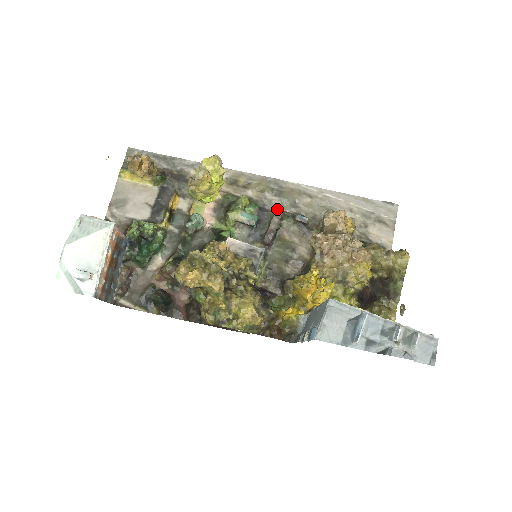
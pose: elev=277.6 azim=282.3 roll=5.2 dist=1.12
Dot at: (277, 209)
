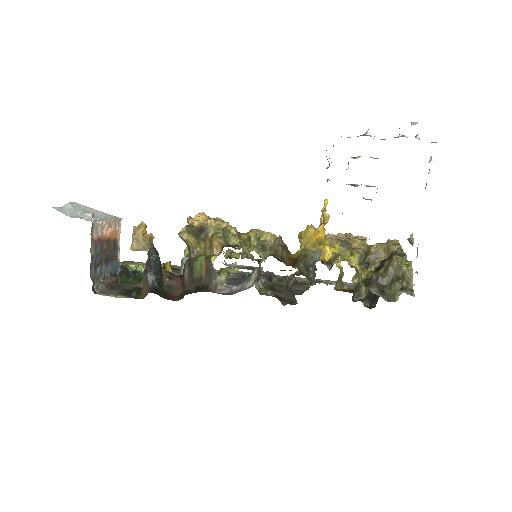
Dot at: occluded
